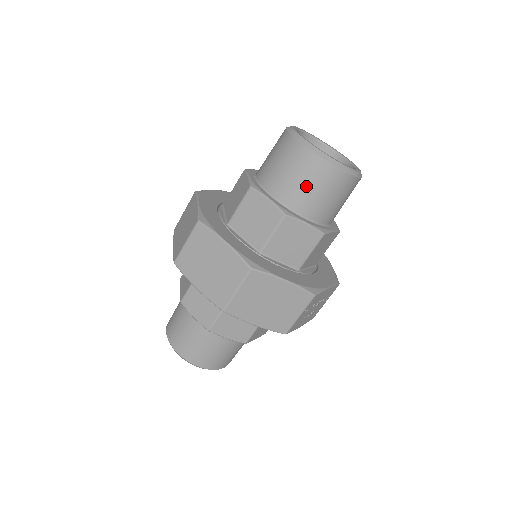
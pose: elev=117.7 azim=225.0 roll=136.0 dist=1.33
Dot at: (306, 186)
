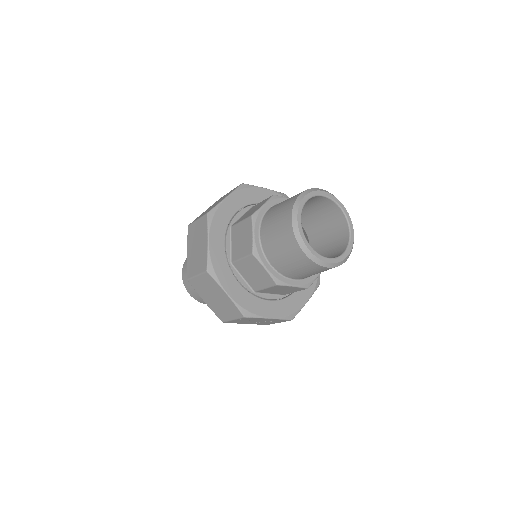
Dot at: (278, 246)
